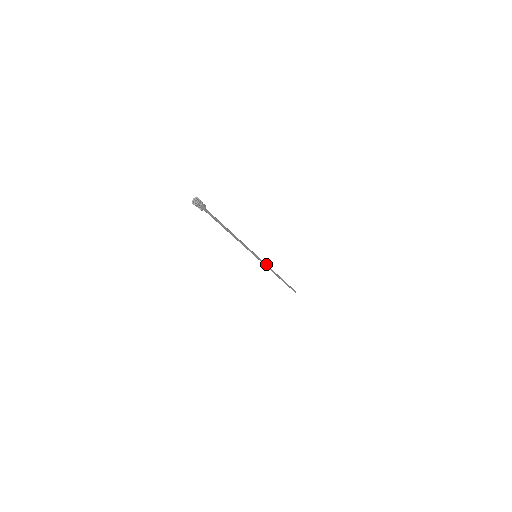
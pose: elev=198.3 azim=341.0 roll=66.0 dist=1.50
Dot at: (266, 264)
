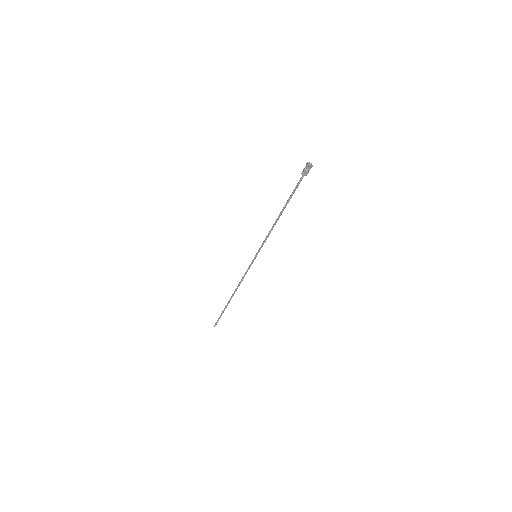
Dot at: occluded
